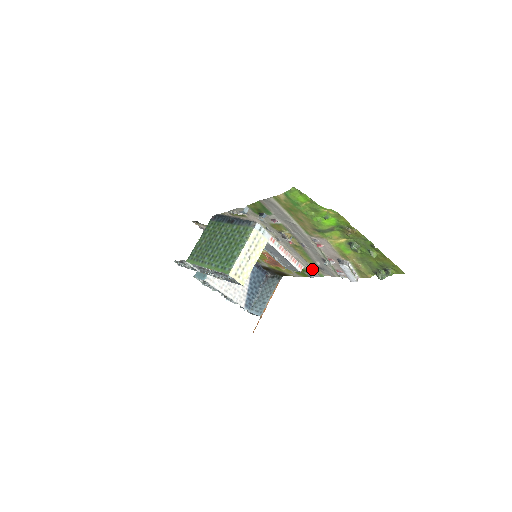
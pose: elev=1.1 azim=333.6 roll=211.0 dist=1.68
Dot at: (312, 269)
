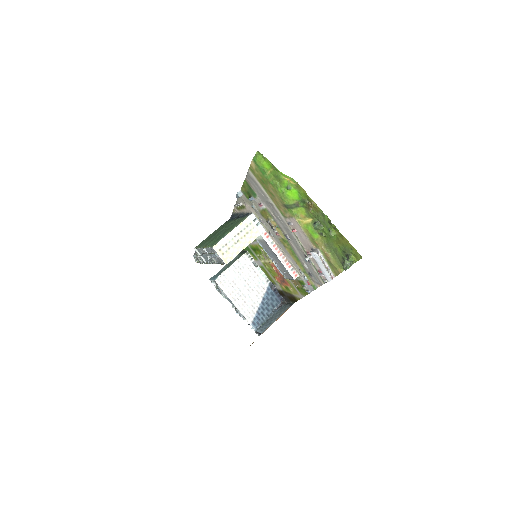
Dot at: (304, 276)
